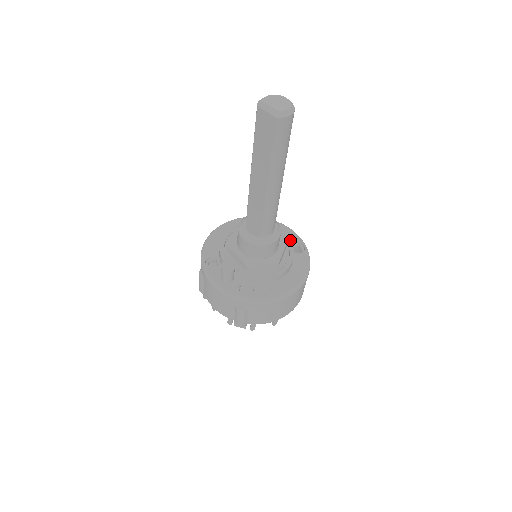
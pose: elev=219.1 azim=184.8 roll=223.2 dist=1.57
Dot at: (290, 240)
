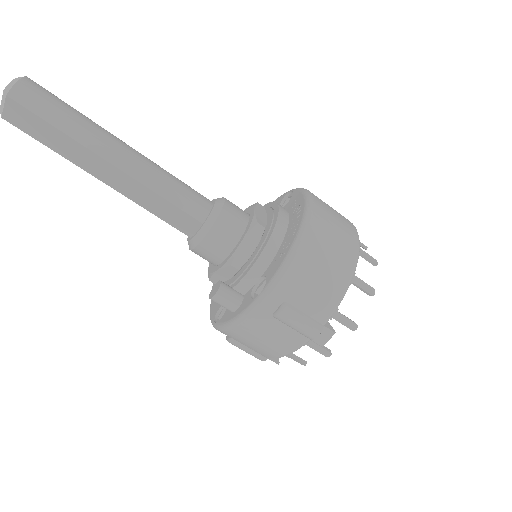
Dot at: occluded
